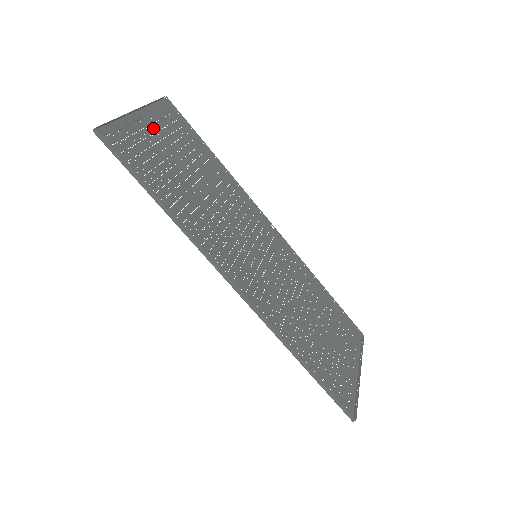
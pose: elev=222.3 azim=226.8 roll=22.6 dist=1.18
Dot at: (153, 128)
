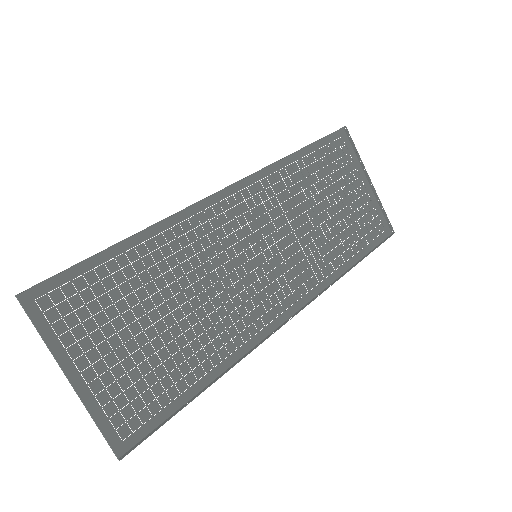
Dot at: (89, 350)
